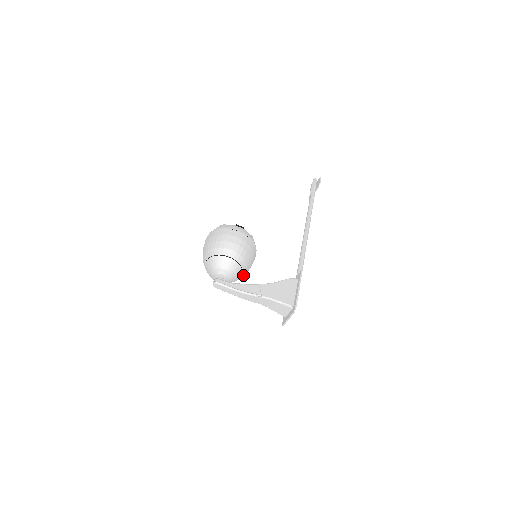
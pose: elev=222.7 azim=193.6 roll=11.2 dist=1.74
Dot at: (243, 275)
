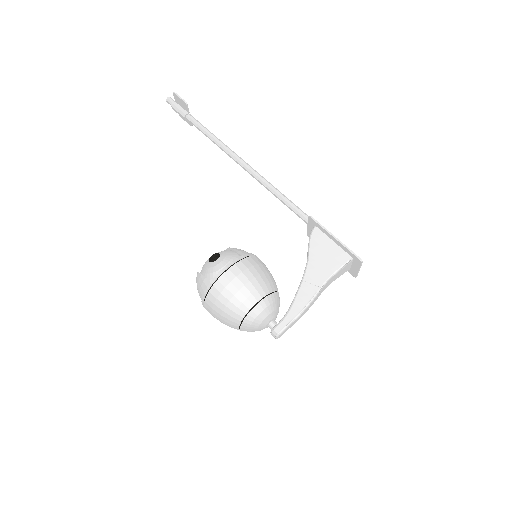
Dot at: occluded
